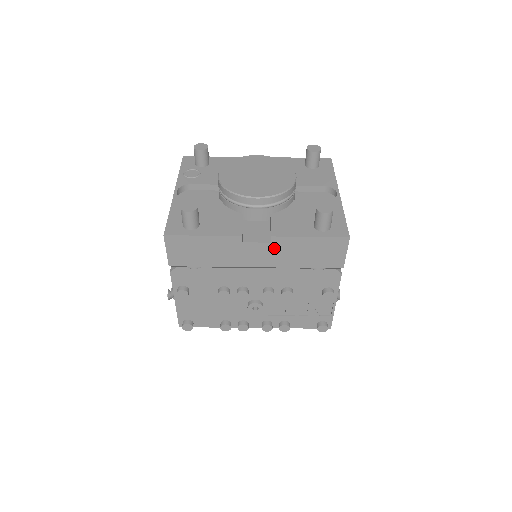
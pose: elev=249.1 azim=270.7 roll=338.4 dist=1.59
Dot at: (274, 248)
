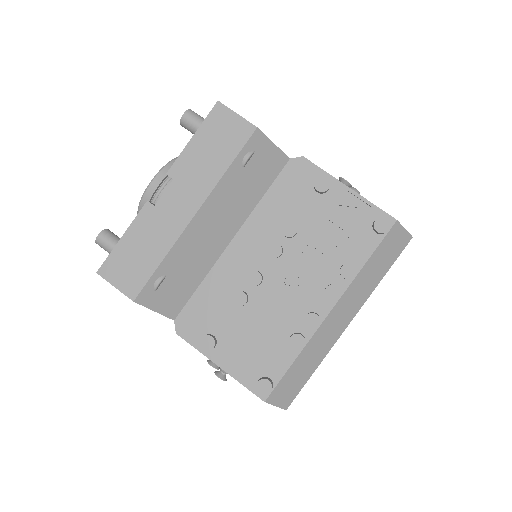
Dot at: (182, 181)
